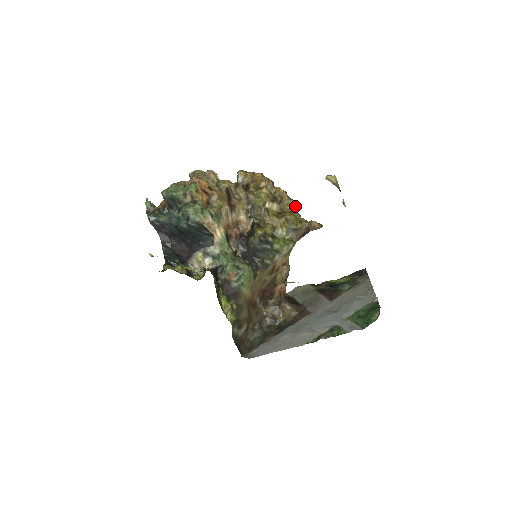
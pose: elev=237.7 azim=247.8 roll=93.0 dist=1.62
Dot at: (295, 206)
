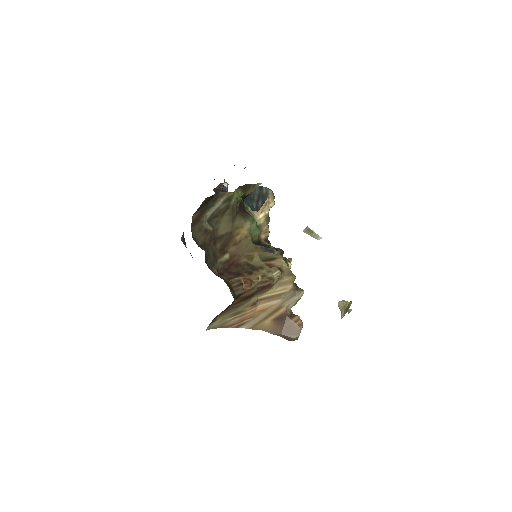
Dot at: occluded
